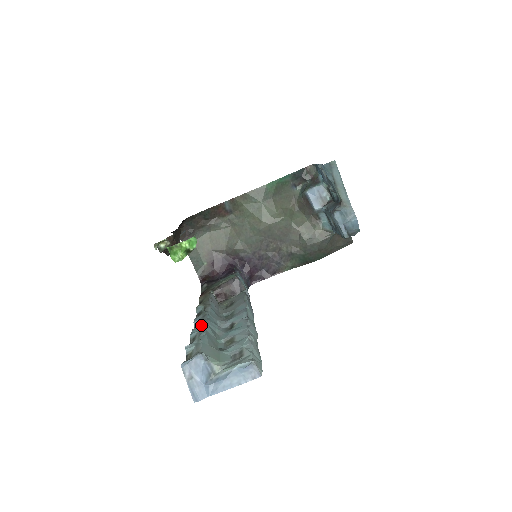
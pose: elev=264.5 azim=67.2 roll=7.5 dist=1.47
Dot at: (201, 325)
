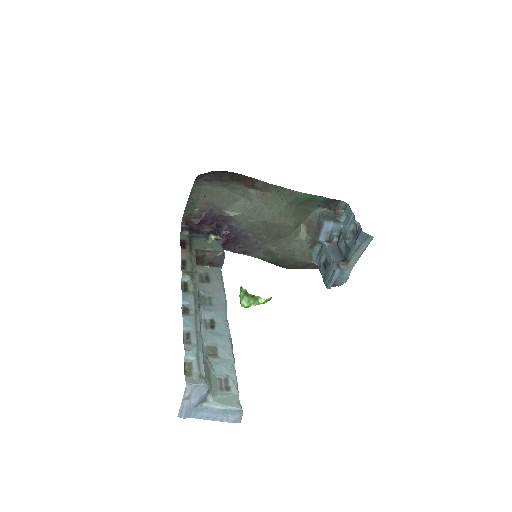
Dot at: (196, 321)
